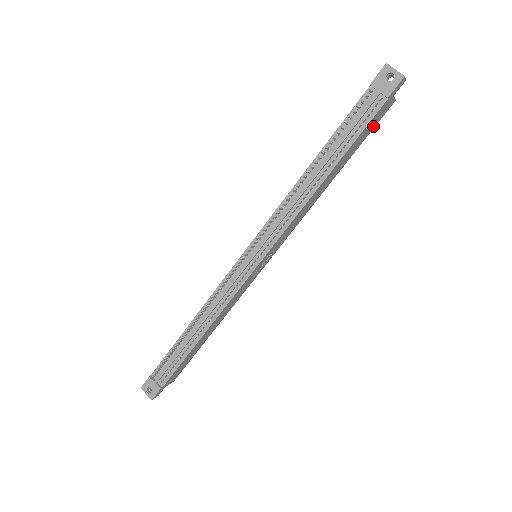
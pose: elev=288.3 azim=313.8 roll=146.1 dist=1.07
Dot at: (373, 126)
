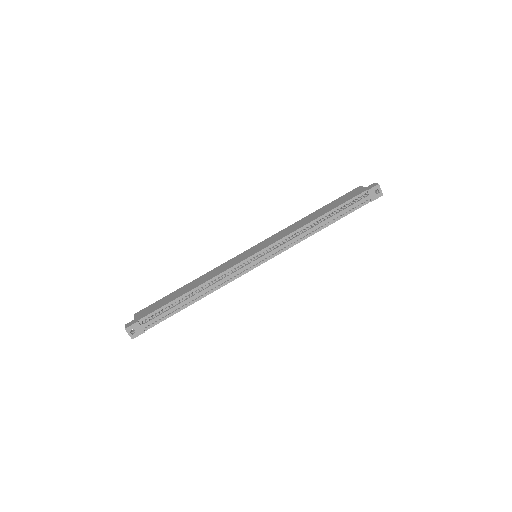
Dot at: occluded
